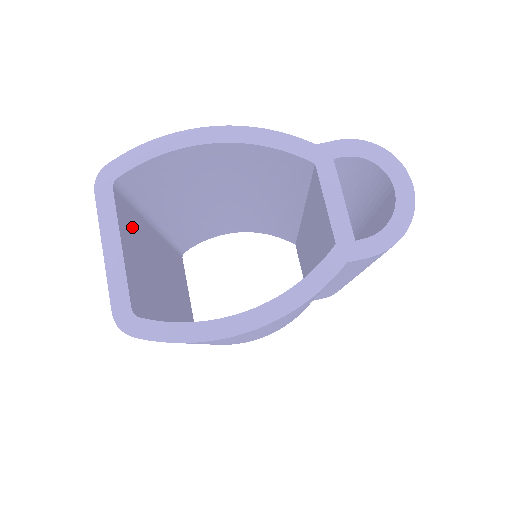
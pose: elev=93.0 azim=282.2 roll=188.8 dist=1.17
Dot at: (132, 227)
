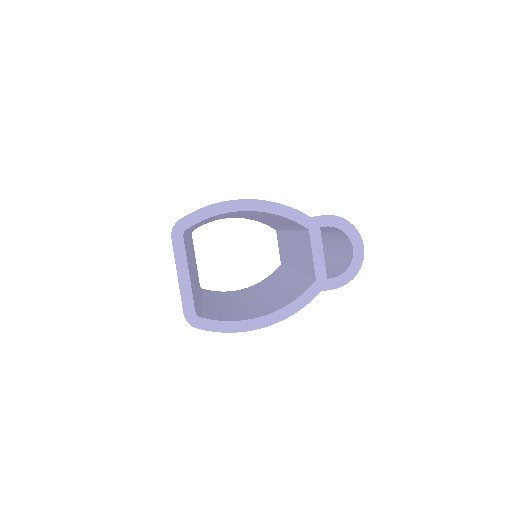
Dot at: (187, 252)
